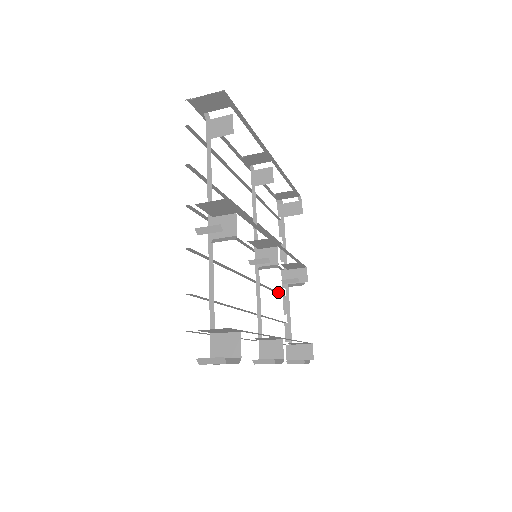
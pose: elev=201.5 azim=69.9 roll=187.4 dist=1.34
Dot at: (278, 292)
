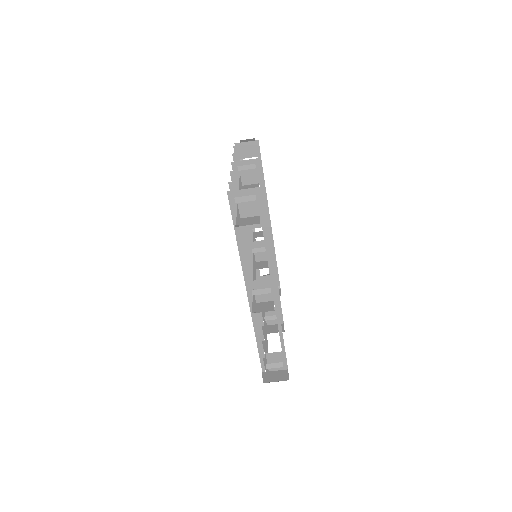
Dot at: (261, 324)
